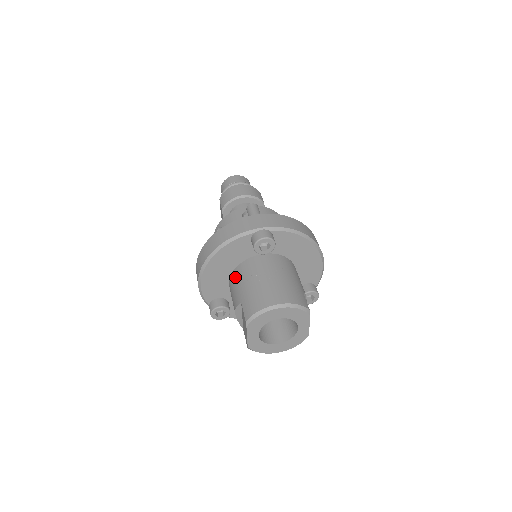
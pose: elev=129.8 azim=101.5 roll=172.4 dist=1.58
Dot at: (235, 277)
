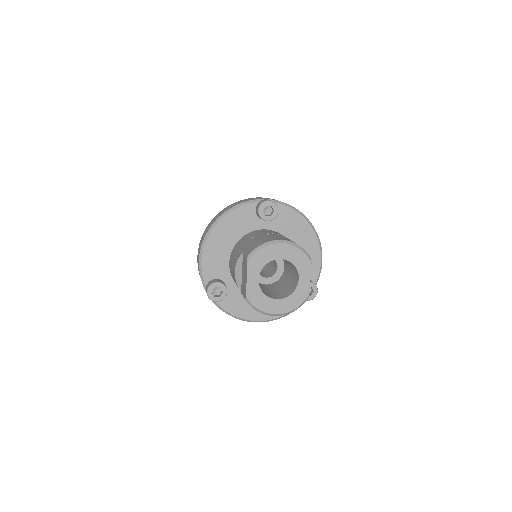
Dot at: (237, 245)
